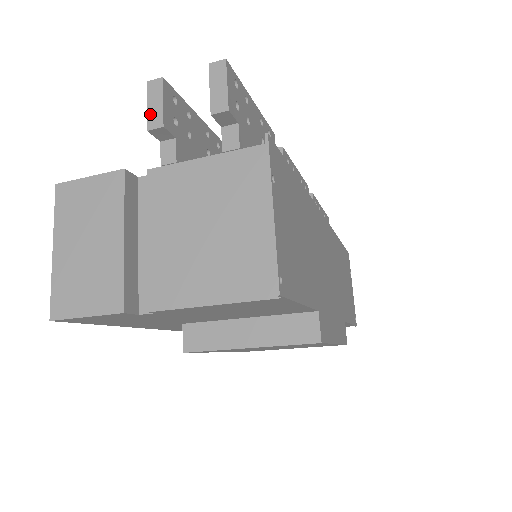
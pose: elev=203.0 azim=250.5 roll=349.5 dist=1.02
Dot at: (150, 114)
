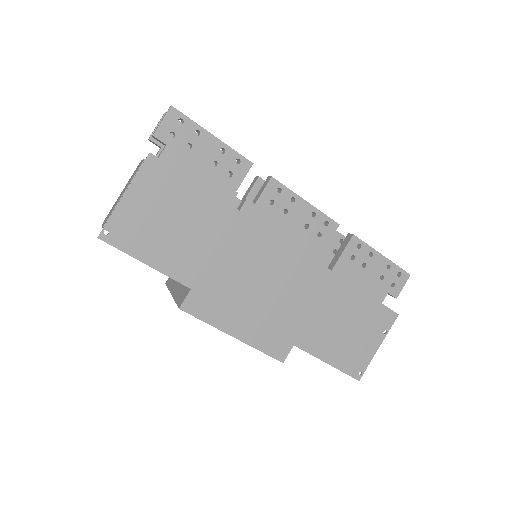
Dot at: occluded
